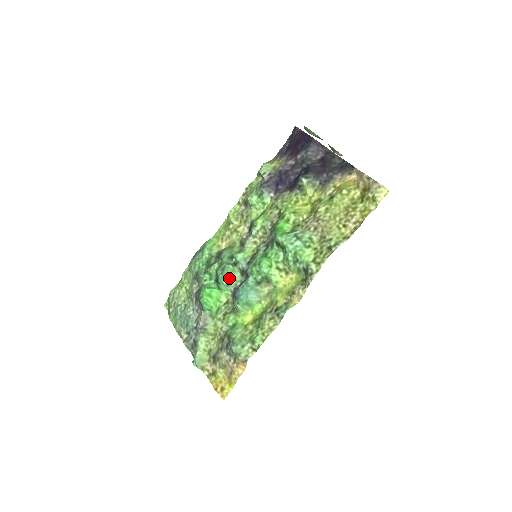
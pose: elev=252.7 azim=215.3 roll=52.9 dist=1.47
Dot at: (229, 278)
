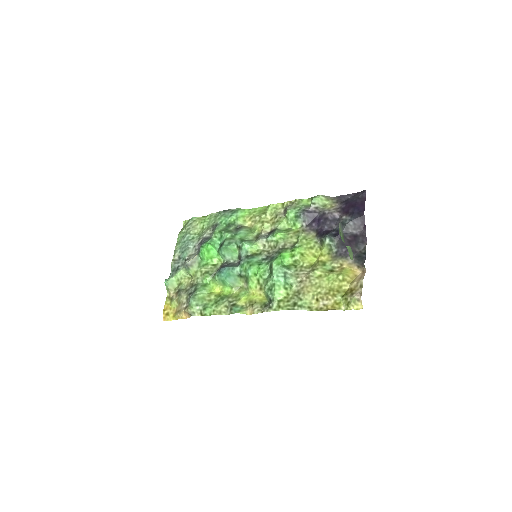
Dot at: (228, 253)
